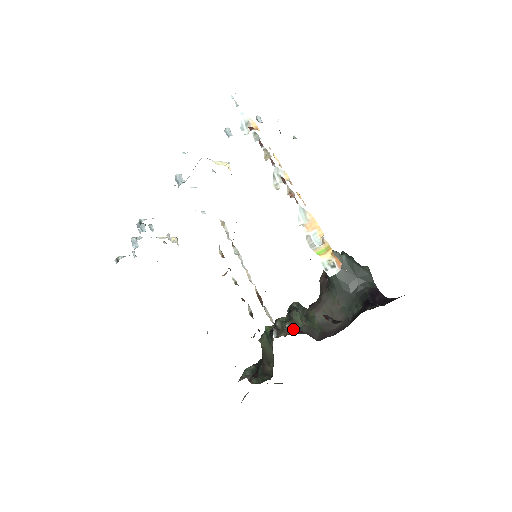
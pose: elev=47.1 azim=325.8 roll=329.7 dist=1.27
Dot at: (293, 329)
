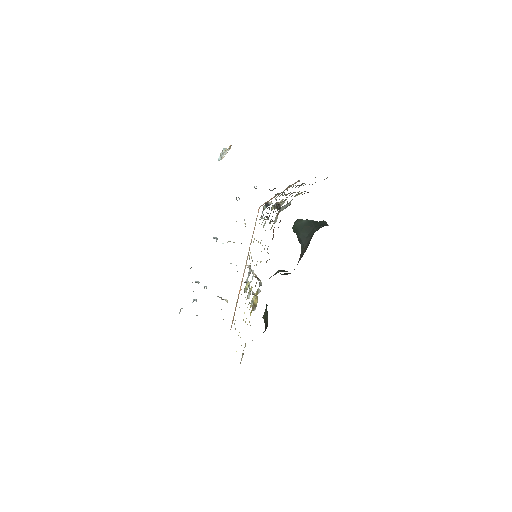
Dot at: occluded
